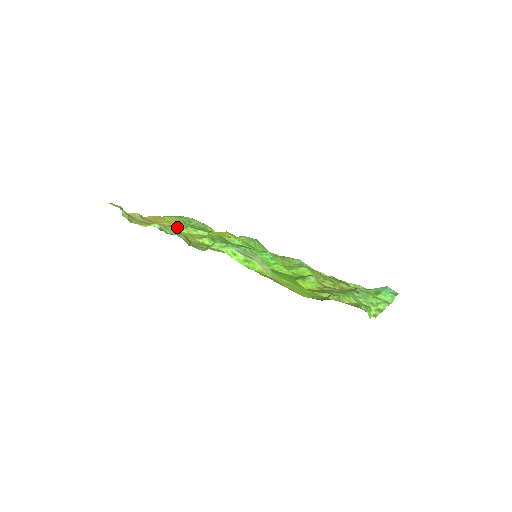
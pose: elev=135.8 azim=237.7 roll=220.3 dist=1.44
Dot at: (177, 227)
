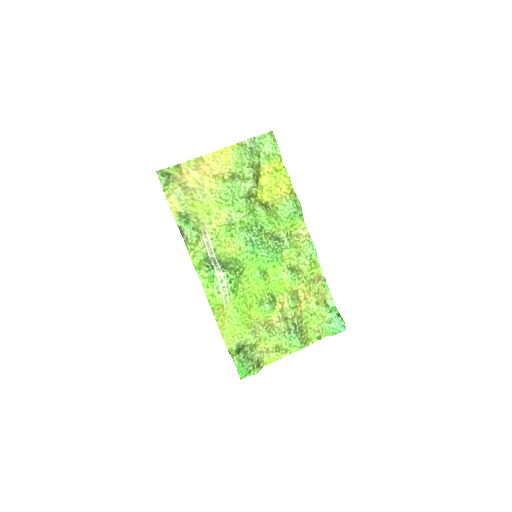
Dot at: (215, 196)
